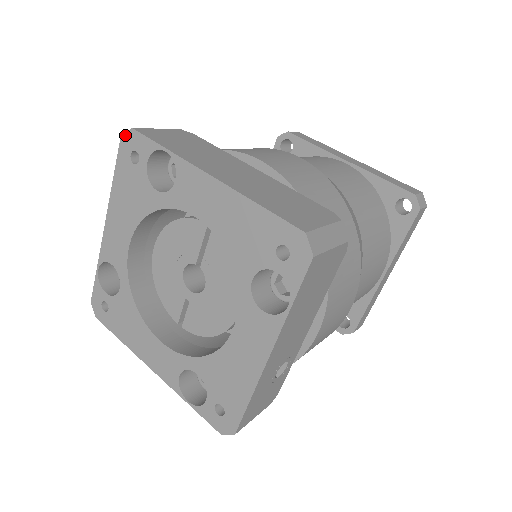
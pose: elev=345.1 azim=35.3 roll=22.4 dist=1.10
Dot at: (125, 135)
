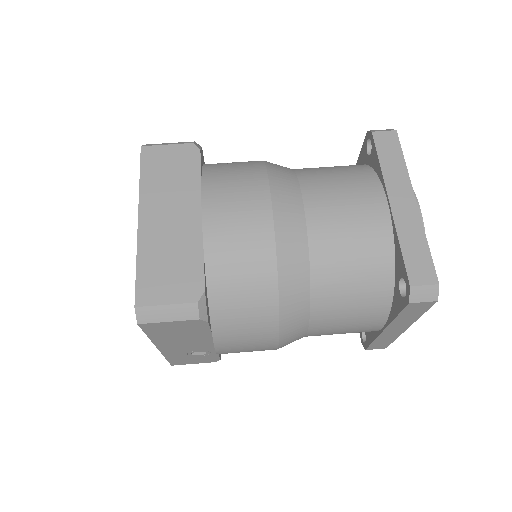
Dot at: occluded
